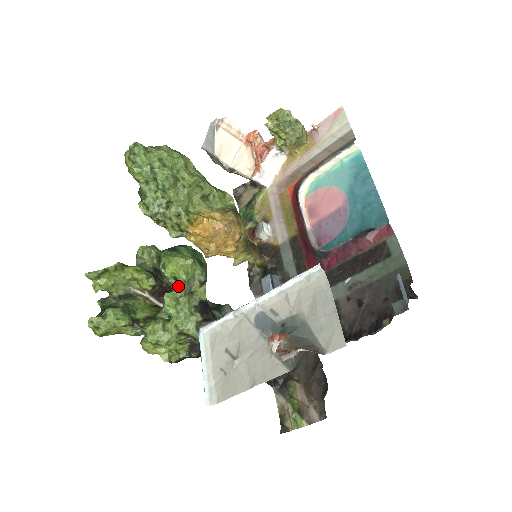
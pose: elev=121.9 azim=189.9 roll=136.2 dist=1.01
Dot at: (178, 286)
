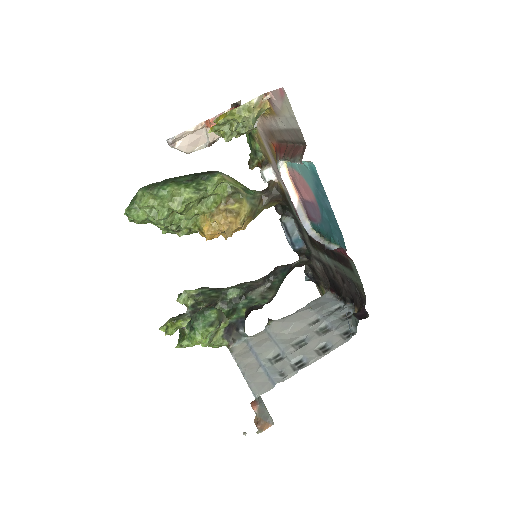
Dot at: occluded
